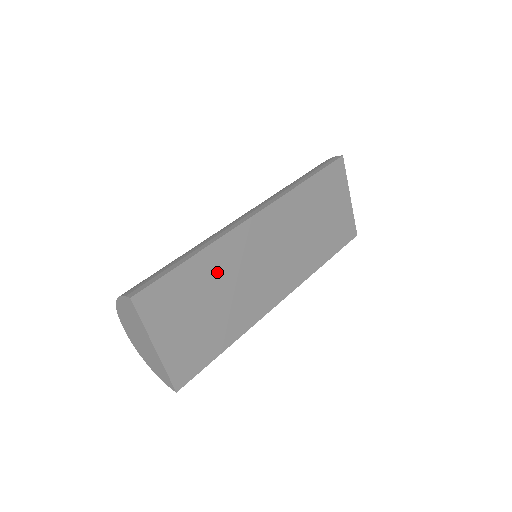
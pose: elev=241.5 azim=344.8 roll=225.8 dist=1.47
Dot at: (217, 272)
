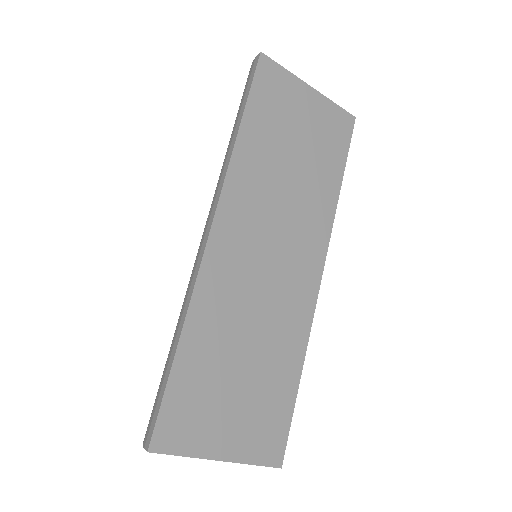
Dot at: (221, 330)
